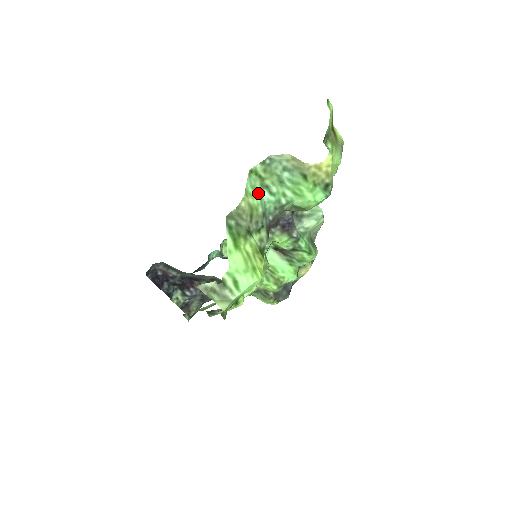
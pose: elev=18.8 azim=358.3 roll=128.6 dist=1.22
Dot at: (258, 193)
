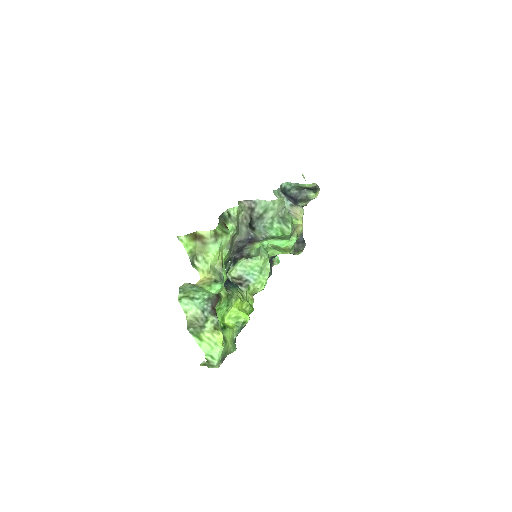
Dot at: (192, 304)
